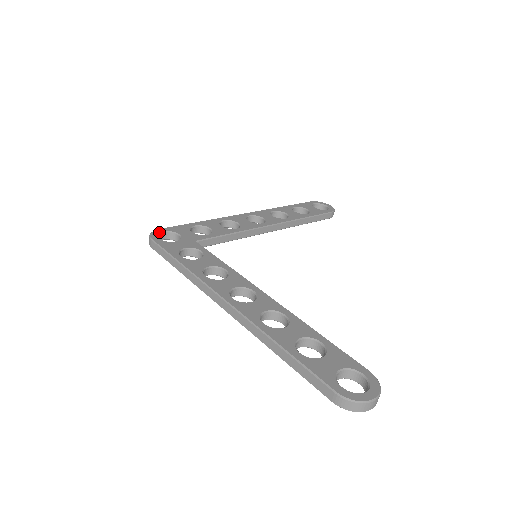
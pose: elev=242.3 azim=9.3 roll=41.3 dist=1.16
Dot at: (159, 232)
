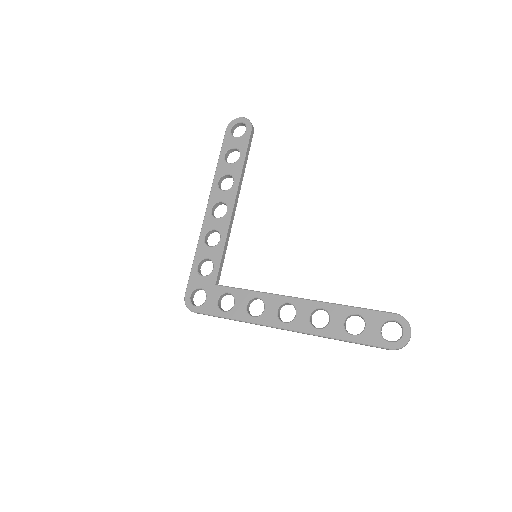
Dot at: (189, 299)
